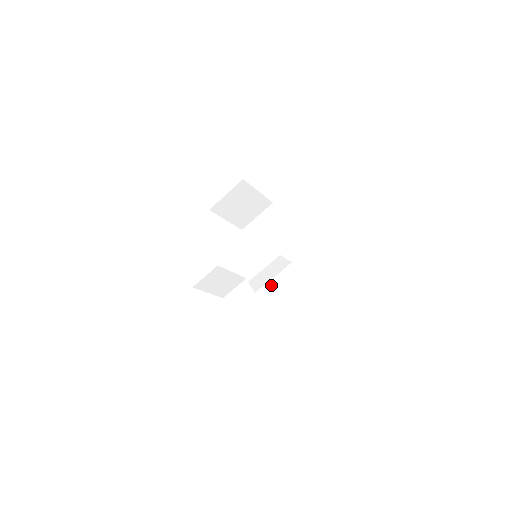
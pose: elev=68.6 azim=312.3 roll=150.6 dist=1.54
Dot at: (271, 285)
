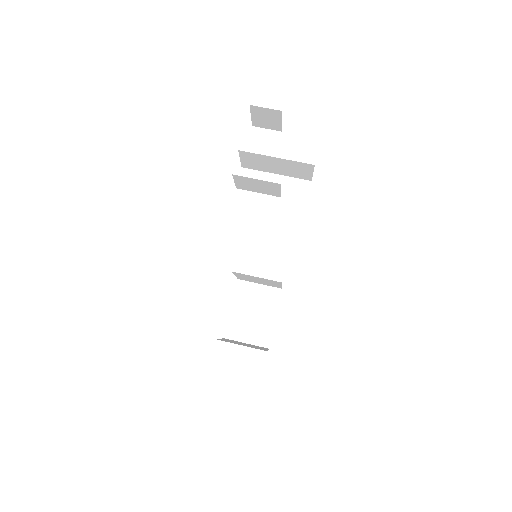
Dot at: (277, 195)
